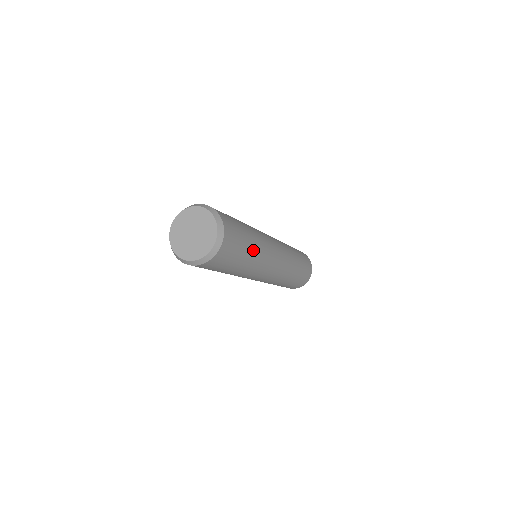
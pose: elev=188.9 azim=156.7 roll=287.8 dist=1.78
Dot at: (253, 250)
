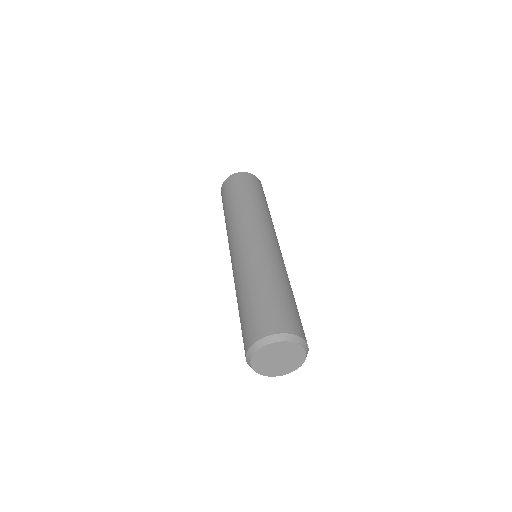
Dot at: occluded
